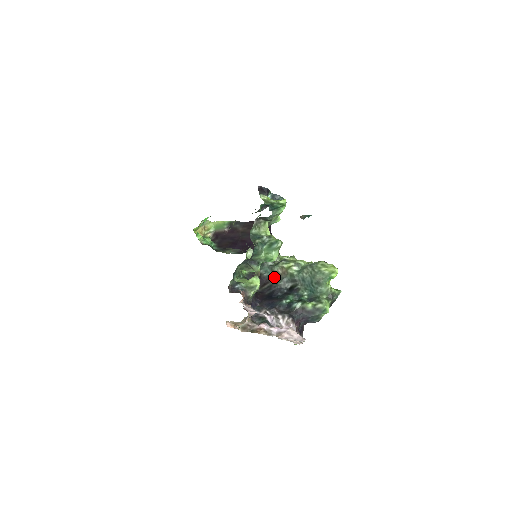
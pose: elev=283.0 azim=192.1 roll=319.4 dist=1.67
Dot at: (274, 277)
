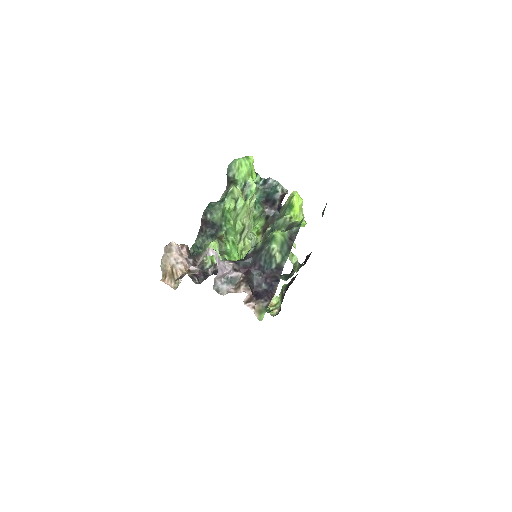
Dot at: occluded
